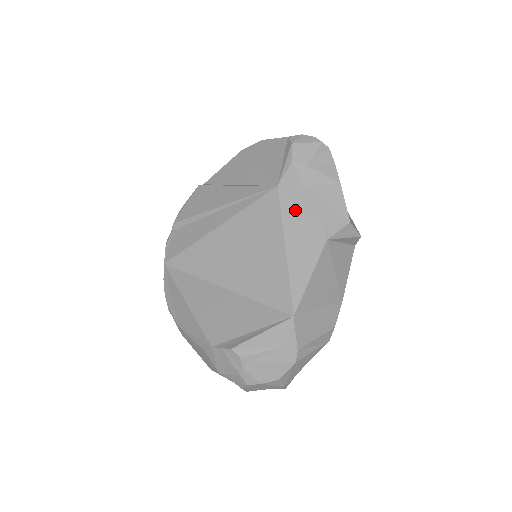
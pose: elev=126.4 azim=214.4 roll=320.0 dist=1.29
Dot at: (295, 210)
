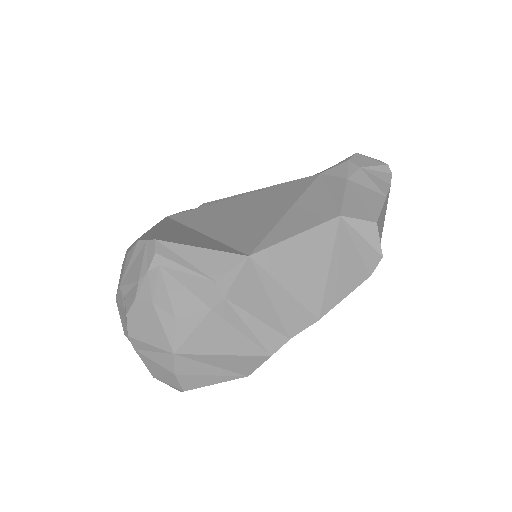
Dot at: (324, 190)
